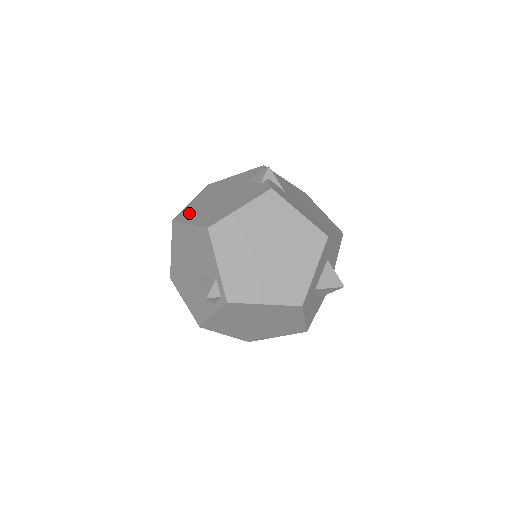
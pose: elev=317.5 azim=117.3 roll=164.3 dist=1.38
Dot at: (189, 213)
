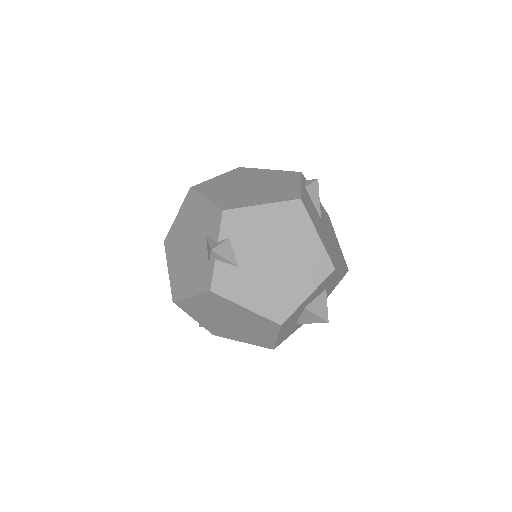
Dot at: (171, 245)
